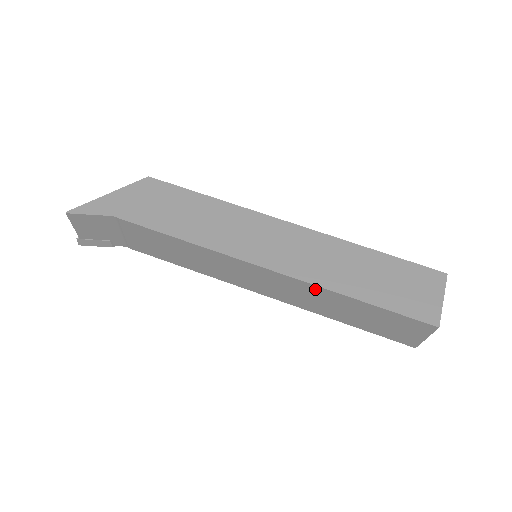
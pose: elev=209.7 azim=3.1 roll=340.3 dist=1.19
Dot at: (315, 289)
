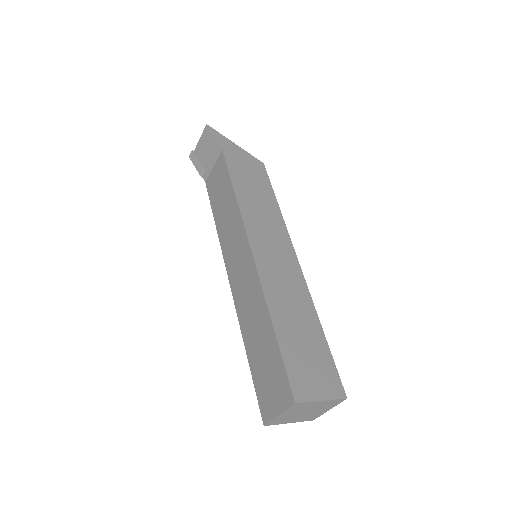
Dot at: (259, 294)
